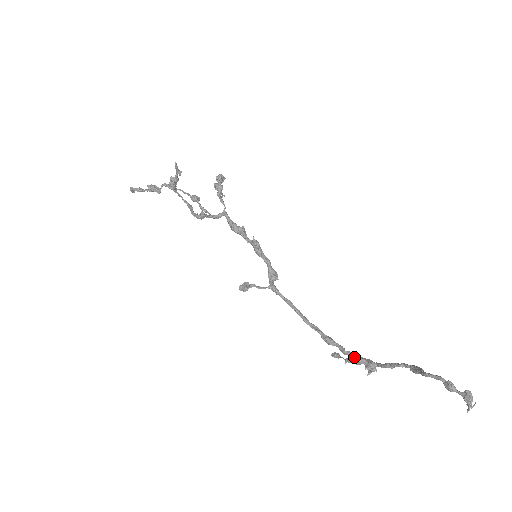
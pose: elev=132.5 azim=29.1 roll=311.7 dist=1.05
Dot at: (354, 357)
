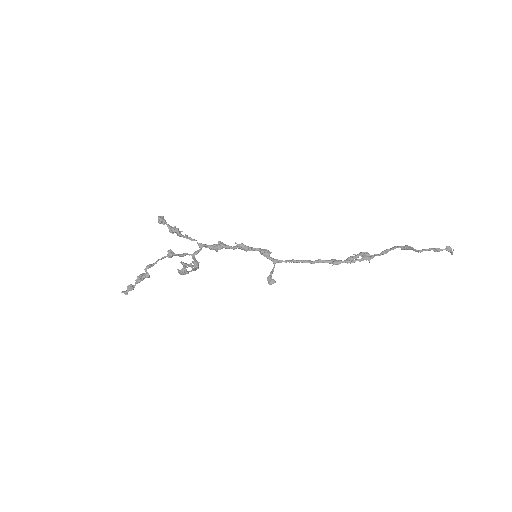
Dot at: (359, 261)
